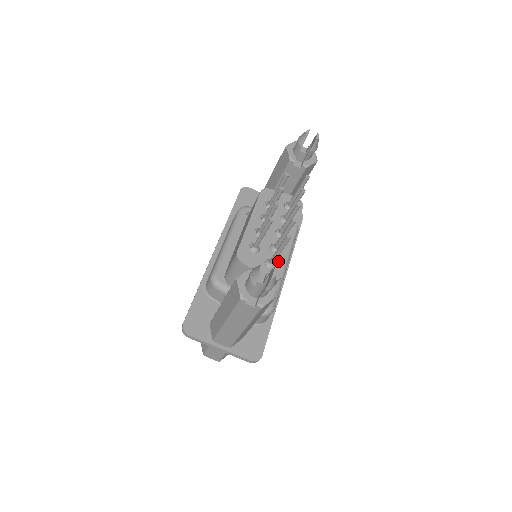
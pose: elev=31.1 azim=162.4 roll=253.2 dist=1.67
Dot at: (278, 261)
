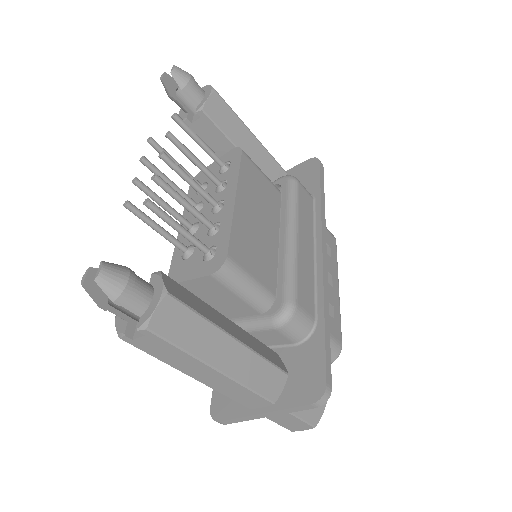
Dot at: (219, 241)
